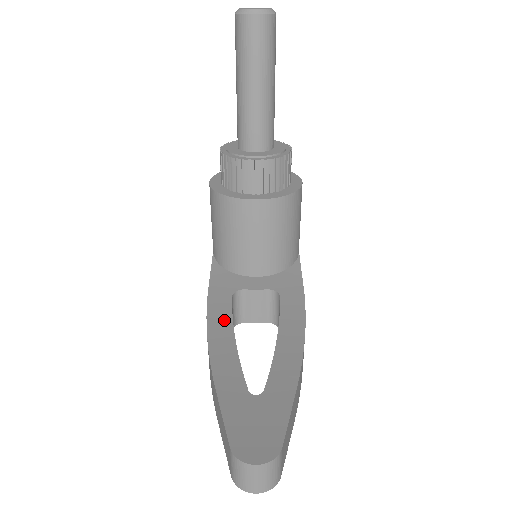
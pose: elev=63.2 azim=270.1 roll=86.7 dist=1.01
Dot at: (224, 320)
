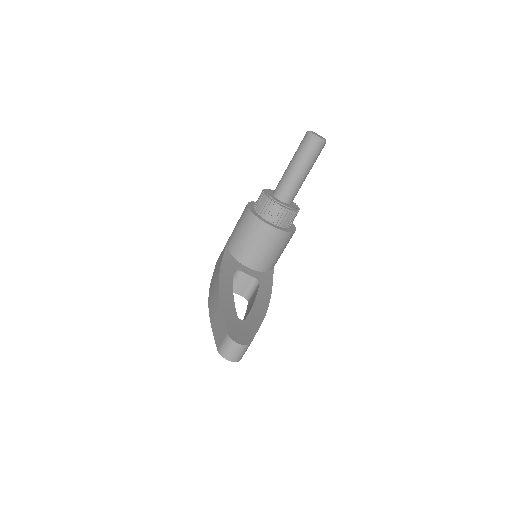
Dot at: (228, 281)
